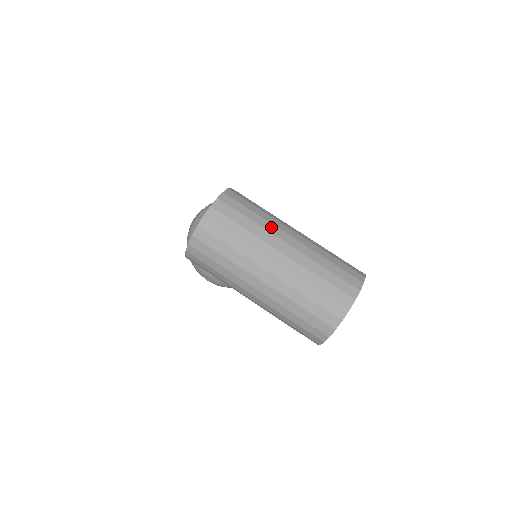
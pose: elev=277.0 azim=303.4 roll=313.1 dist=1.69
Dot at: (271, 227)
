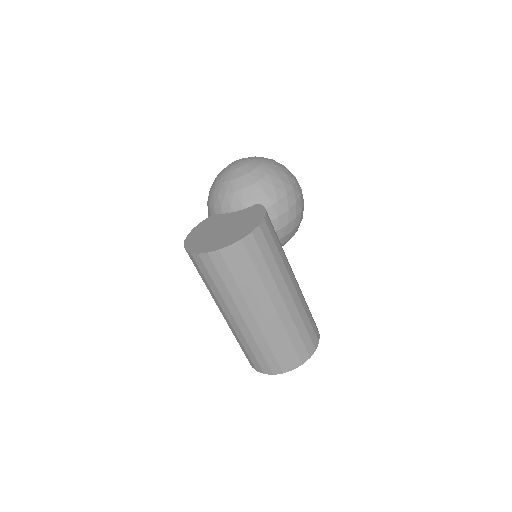
Dot at: (262, 292)
